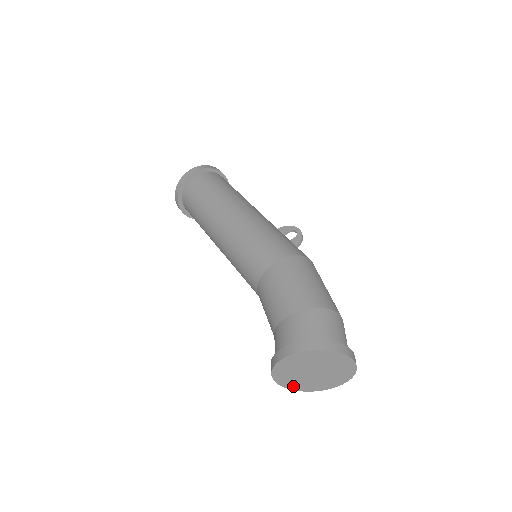
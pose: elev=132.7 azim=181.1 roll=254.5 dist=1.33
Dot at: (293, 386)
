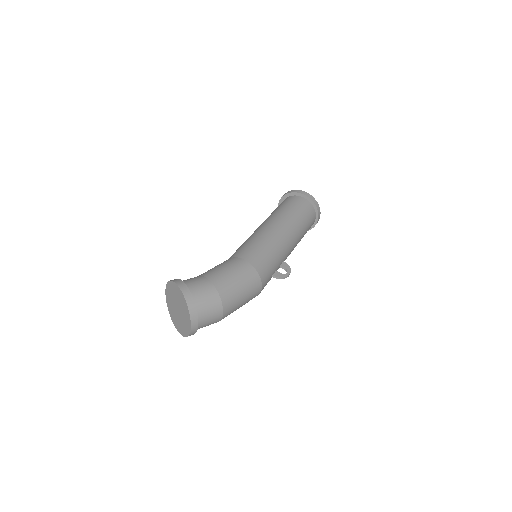
Dot at: (169, 306)
